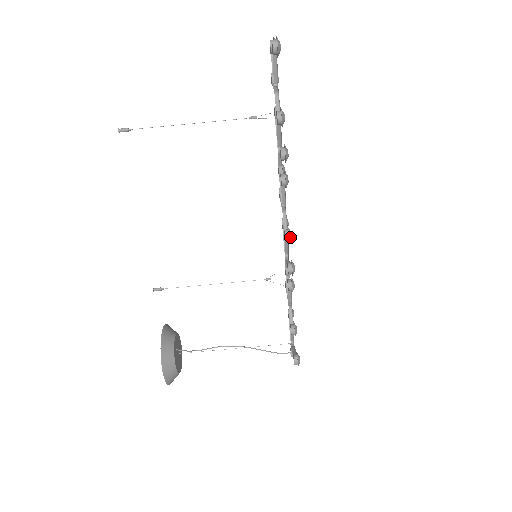
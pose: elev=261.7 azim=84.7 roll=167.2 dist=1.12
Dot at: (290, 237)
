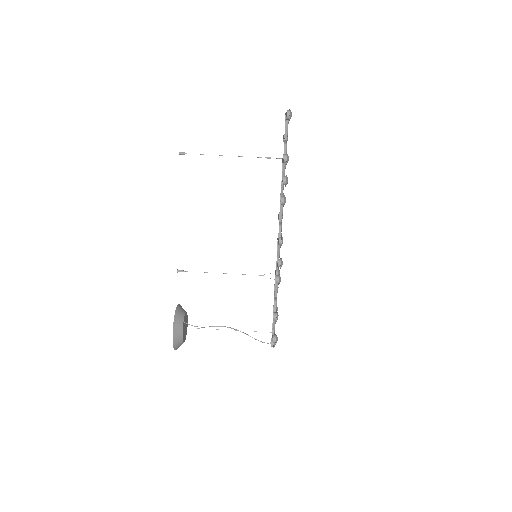
Dot at: (282, 241)
